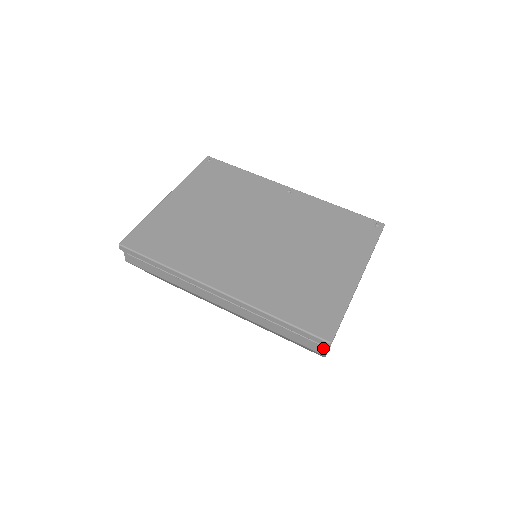
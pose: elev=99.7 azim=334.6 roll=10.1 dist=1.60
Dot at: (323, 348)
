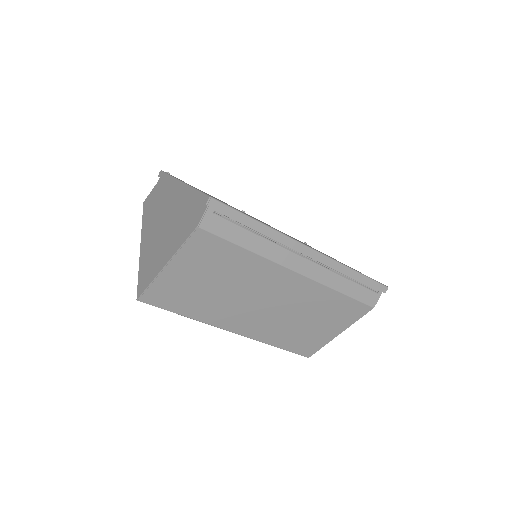
Dot at: (377, 298)
